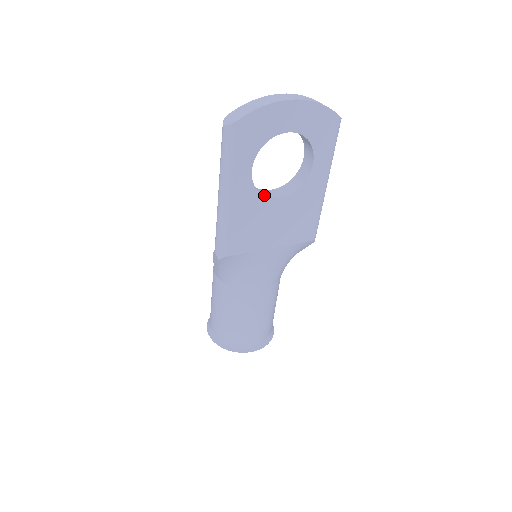
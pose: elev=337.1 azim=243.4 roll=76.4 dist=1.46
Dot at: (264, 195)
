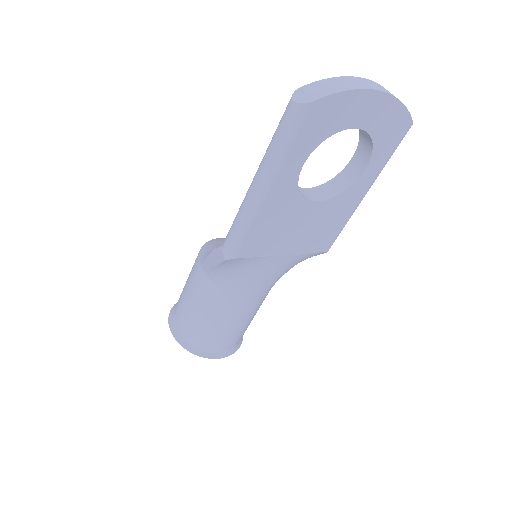
Dot at: (302, 195)
